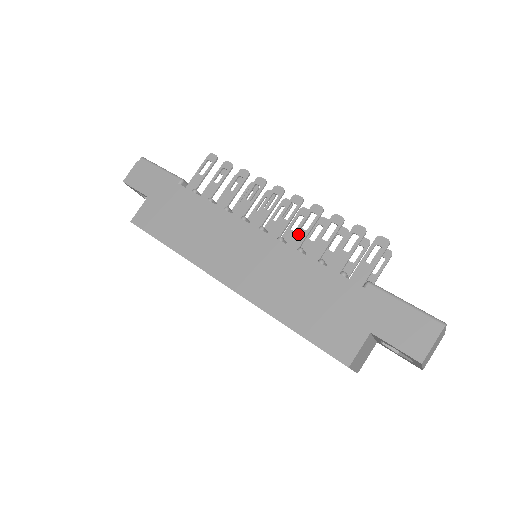
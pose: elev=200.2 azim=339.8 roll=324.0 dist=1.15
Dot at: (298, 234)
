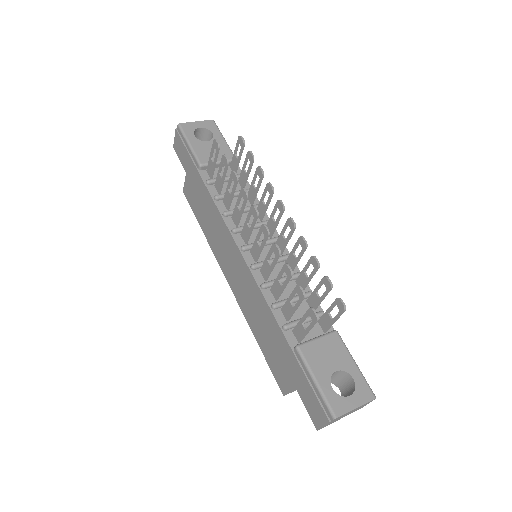
Dot at: (266, 266)
